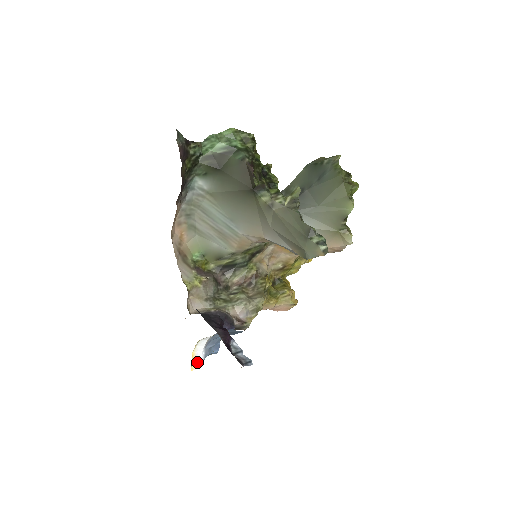
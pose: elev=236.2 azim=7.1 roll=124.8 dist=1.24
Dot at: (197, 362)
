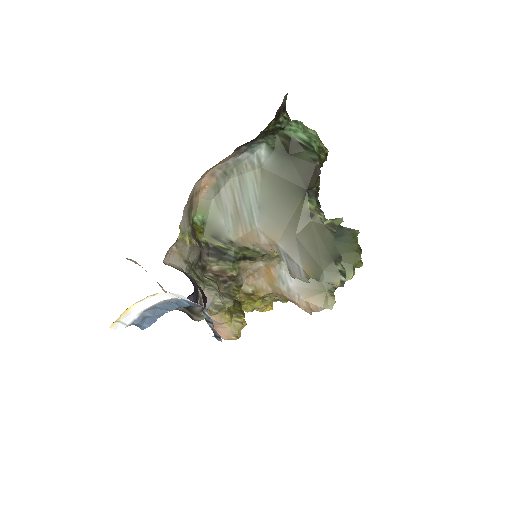
Dot at: (122, 322)
